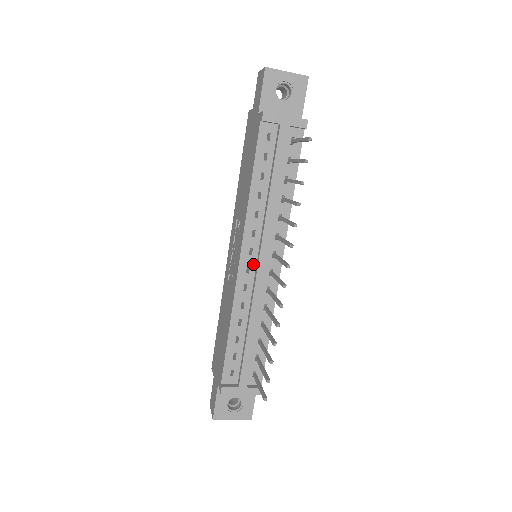
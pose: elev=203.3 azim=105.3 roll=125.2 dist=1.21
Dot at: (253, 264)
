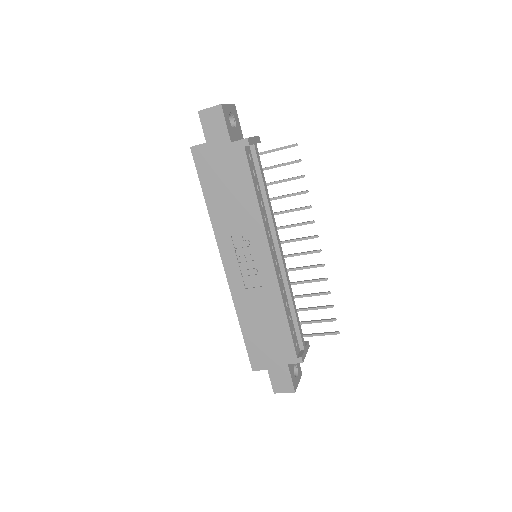
Dot at: (276, 257)
